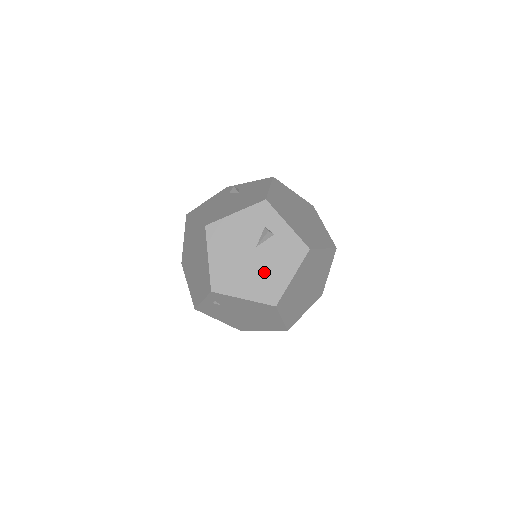
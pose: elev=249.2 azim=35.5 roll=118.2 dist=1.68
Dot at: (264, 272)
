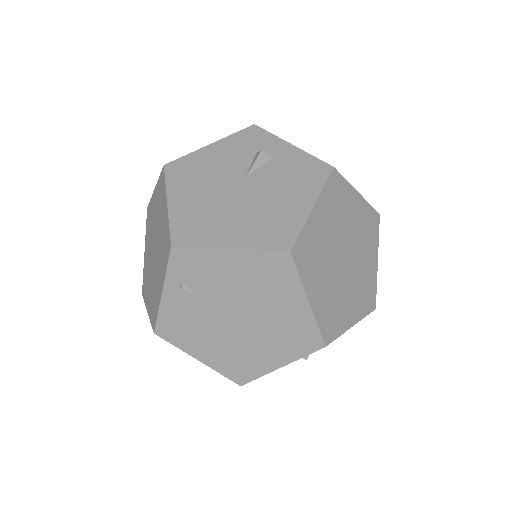
Dot at: (262, 206)
